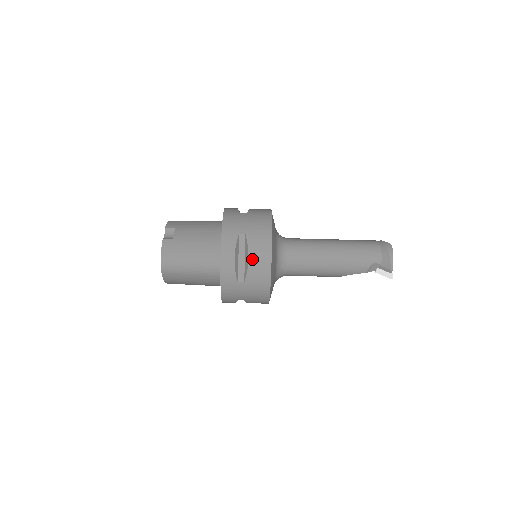
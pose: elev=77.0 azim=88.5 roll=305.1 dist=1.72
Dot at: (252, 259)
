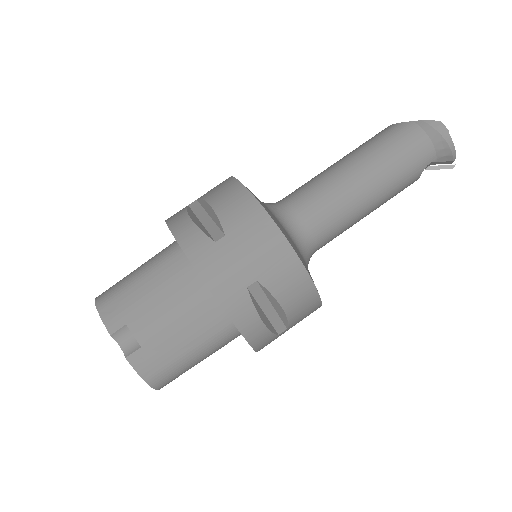
Dot at: (288, 305)
